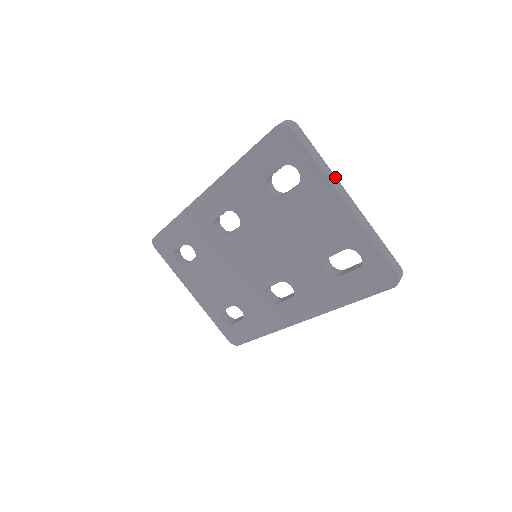
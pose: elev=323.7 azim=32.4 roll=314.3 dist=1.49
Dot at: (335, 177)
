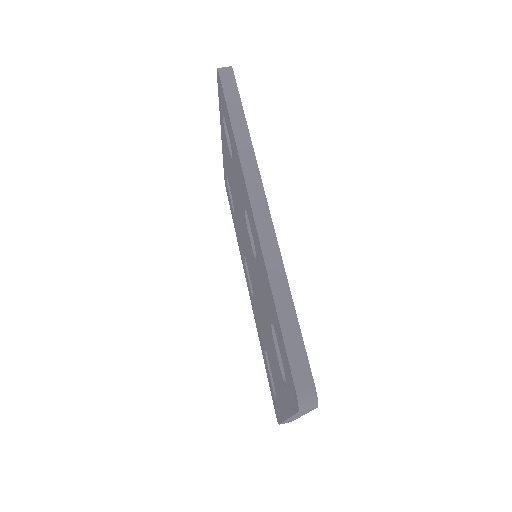
Dot at: (304, 414)
